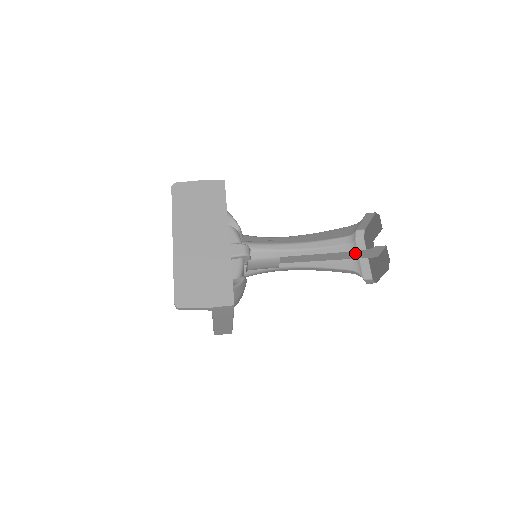
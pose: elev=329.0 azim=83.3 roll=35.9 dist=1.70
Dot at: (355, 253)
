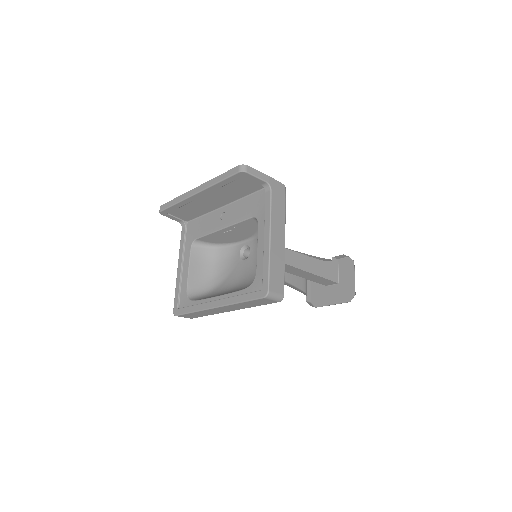
Dot at: (324, 266)
